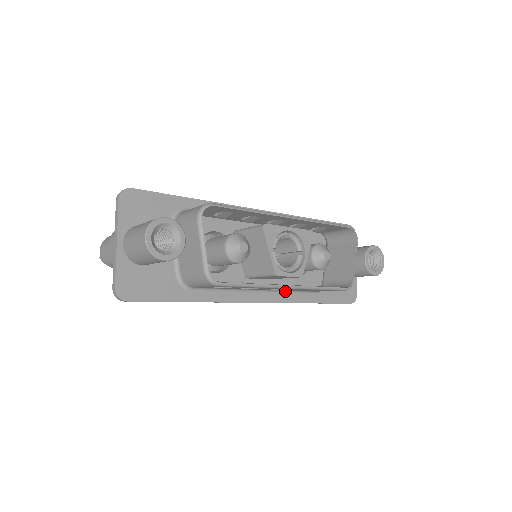
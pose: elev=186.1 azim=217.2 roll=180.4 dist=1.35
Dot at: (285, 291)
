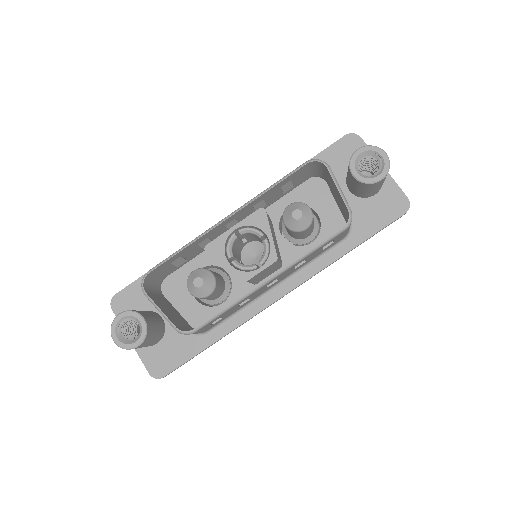
Dot at: (303, 266)
